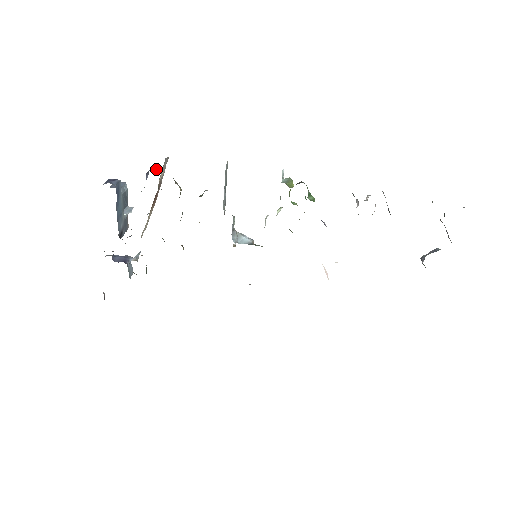
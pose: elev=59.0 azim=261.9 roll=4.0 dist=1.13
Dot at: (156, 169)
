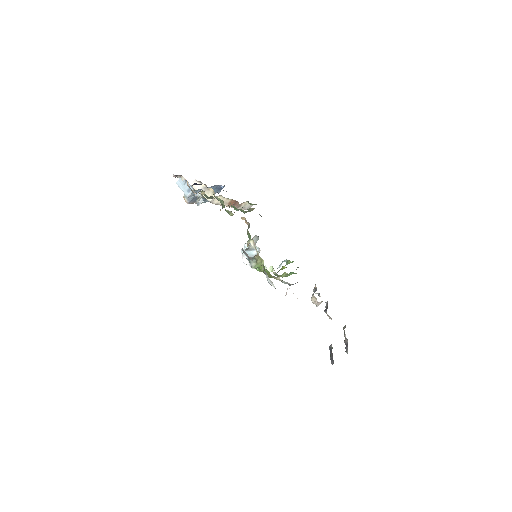
Dot at: occluded
